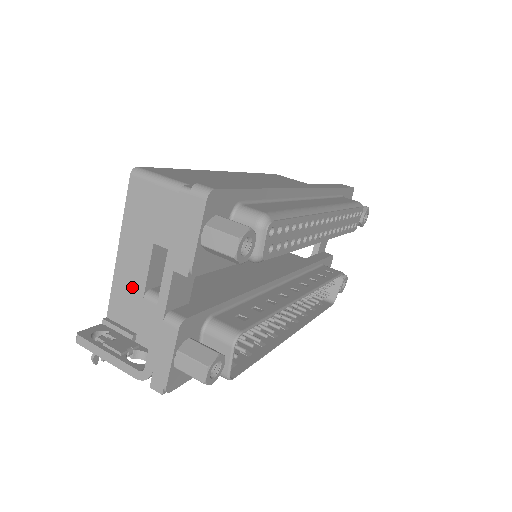
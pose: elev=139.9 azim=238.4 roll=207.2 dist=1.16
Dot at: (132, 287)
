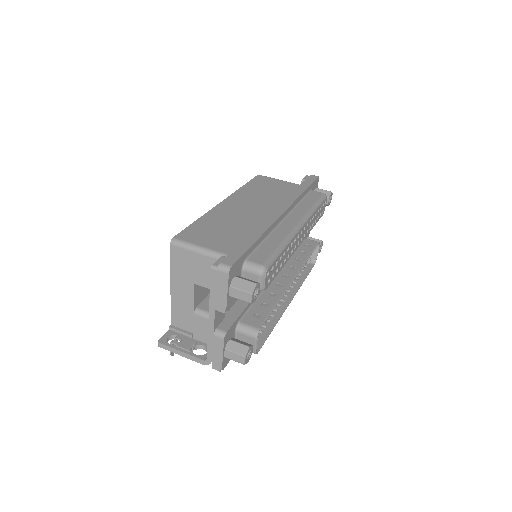
Dot at: (185, 308)
